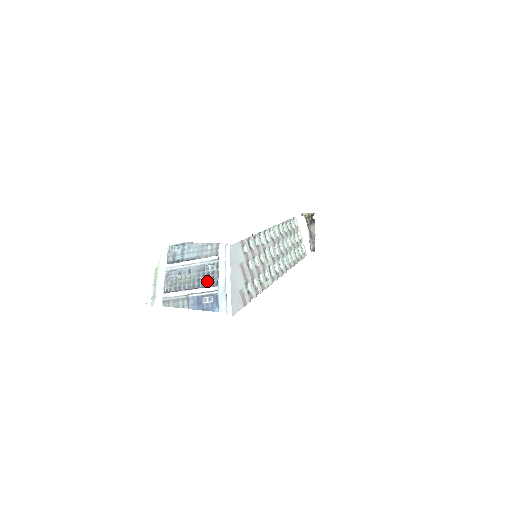
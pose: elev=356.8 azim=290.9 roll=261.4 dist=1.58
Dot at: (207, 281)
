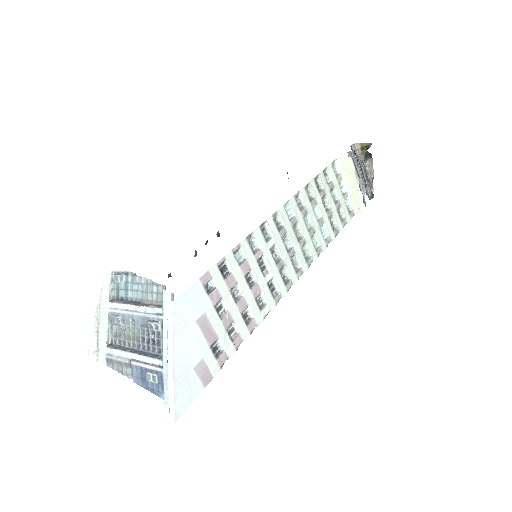
Dot at: (152, 345)
